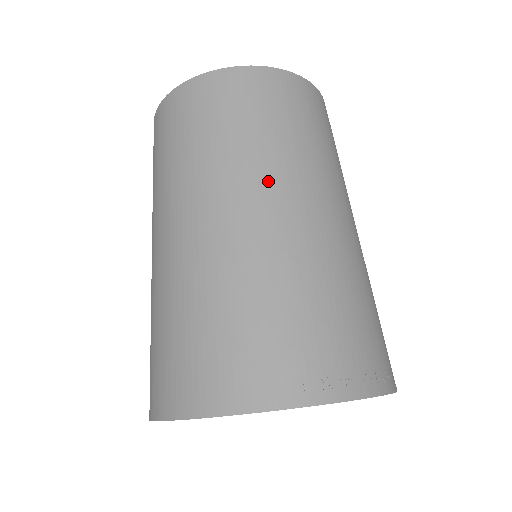
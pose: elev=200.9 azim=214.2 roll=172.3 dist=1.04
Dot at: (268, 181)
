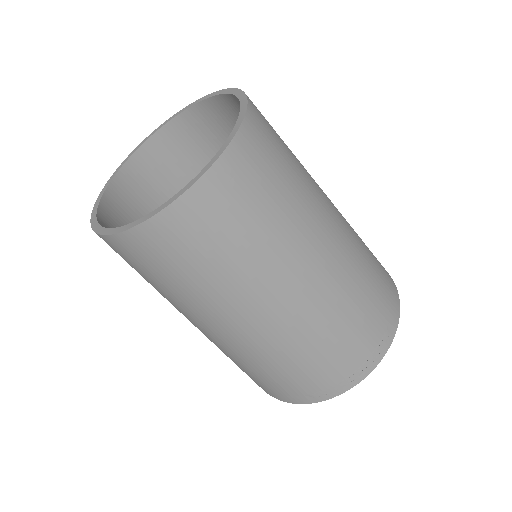
Dot at: (233, 310)
